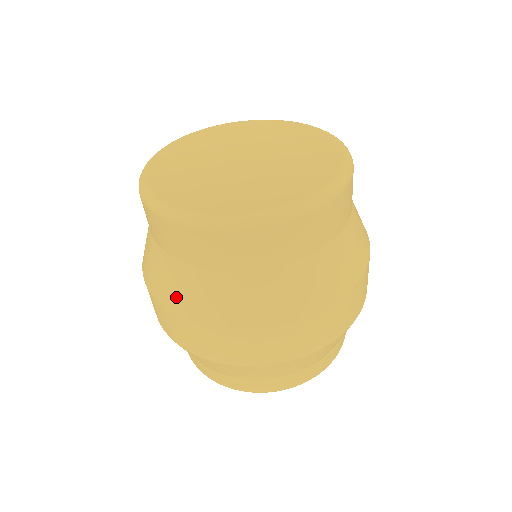
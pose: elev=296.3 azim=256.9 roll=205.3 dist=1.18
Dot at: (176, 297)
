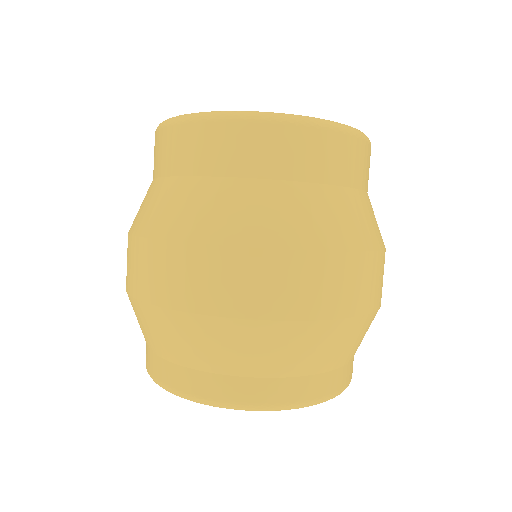
Dot at: (140, 216)
